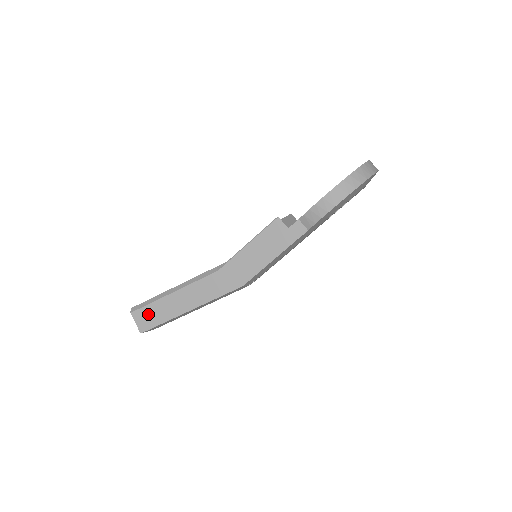
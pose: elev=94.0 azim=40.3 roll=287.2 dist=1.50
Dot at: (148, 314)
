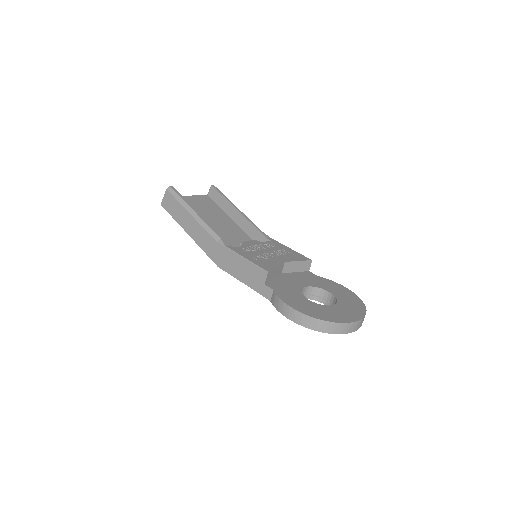
Dot at: (172, 203)
